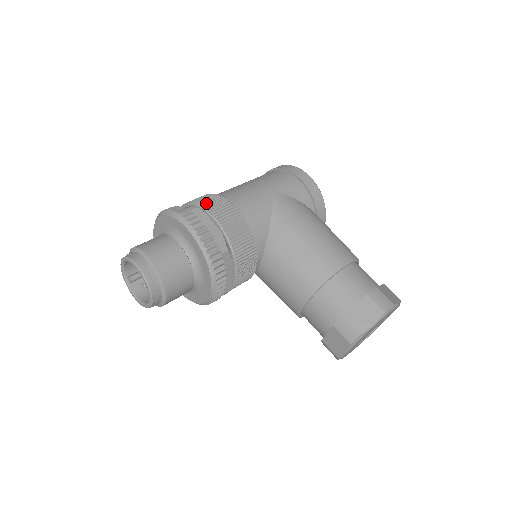
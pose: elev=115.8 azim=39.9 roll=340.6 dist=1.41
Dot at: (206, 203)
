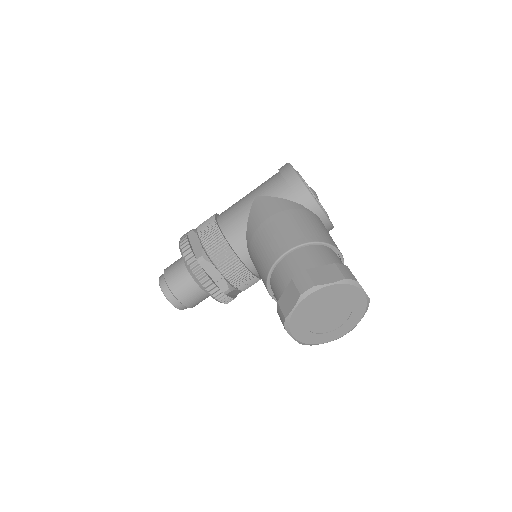
Dot at: (202, 224)
